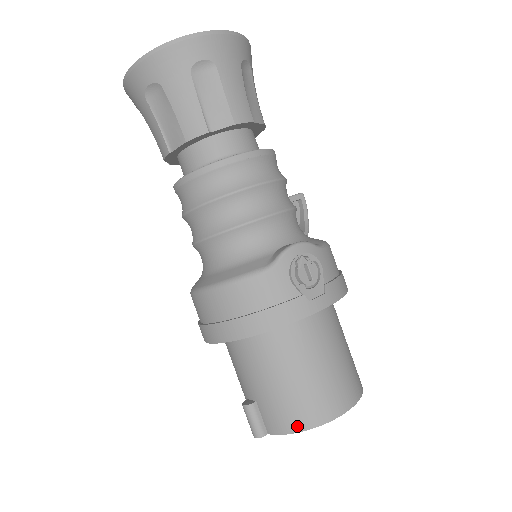
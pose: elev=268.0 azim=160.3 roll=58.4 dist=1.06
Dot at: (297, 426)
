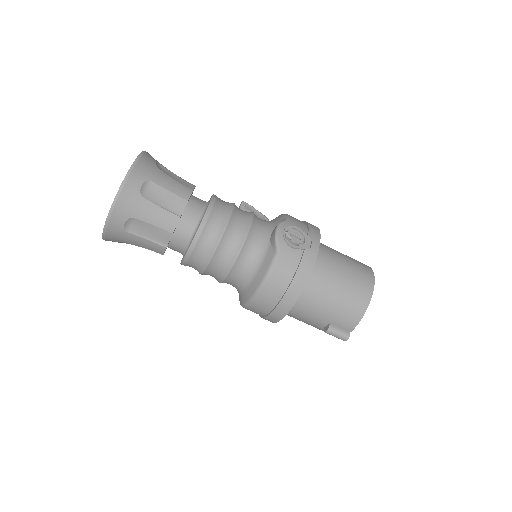
Dot at: (360, 313)
